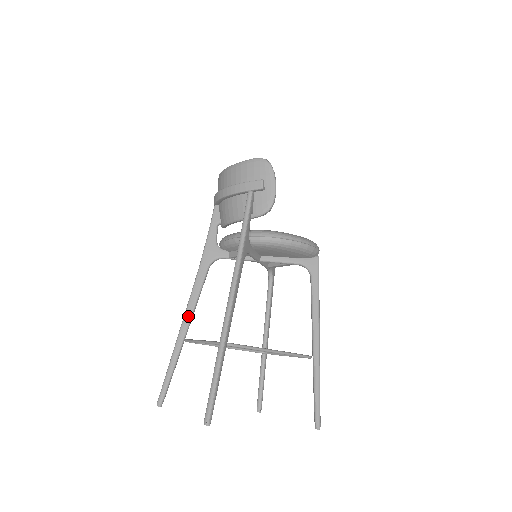
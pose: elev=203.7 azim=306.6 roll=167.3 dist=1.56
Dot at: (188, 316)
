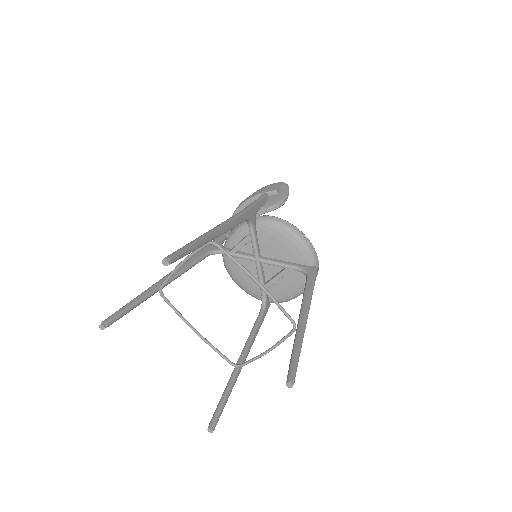
Dot at: occluded
